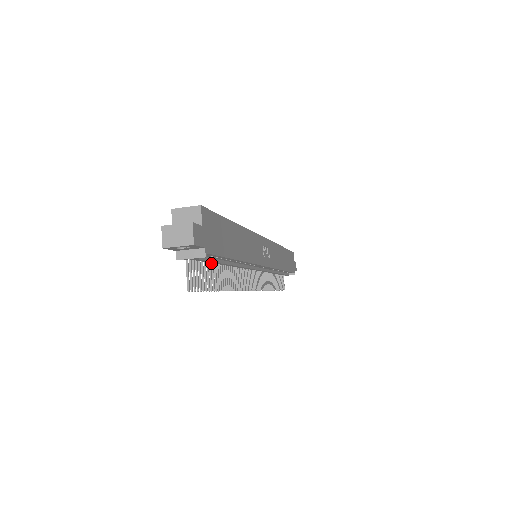
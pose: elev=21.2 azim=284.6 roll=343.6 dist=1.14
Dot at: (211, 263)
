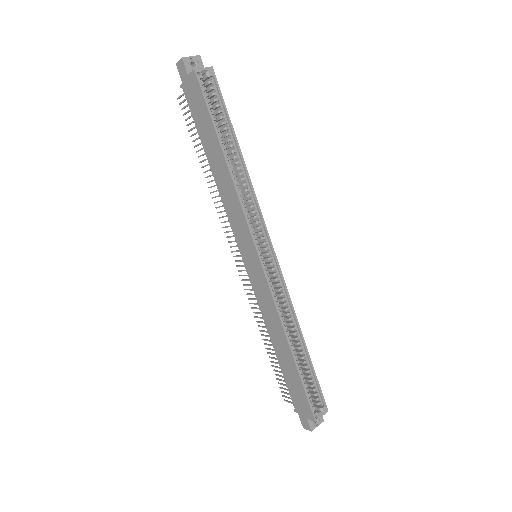
Dot at: occluded
